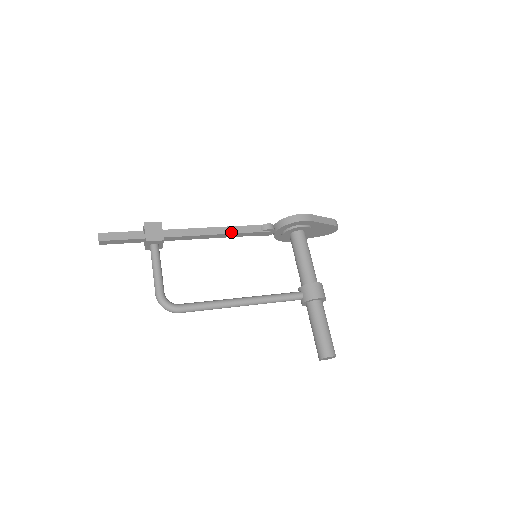
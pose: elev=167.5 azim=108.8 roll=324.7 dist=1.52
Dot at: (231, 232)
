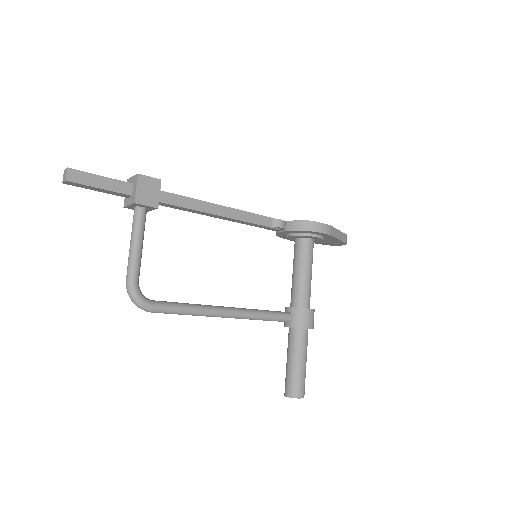
Dot at: (238, 218)
